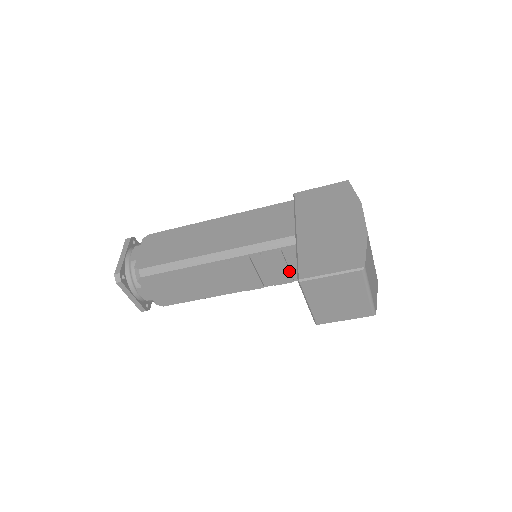
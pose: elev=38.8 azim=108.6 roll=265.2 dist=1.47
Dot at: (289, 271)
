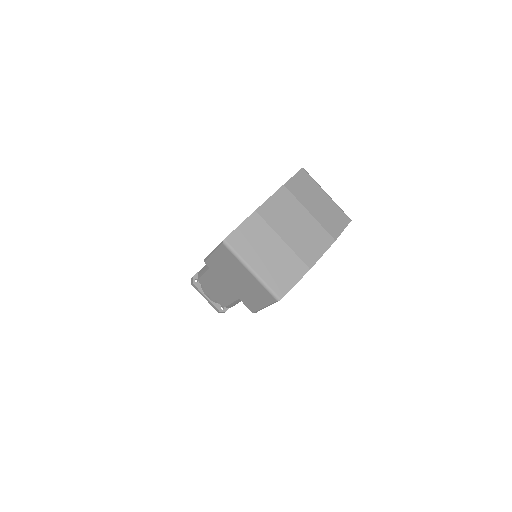
Dot at: occluded
